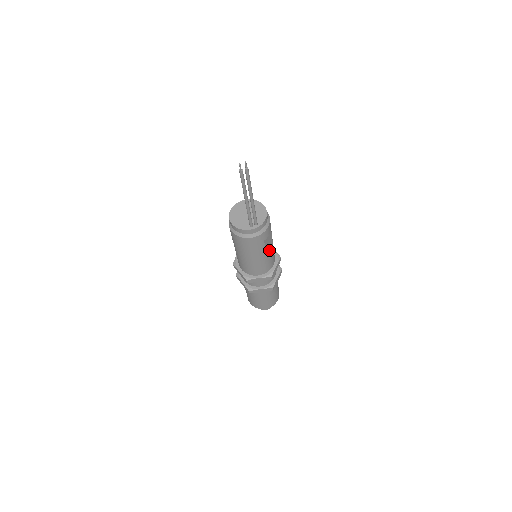
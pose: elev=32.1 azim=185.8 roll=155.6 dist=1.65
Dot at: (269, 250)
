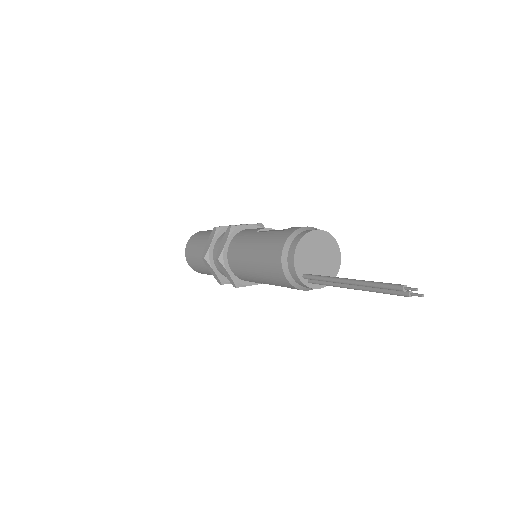
Dot at: occluded
